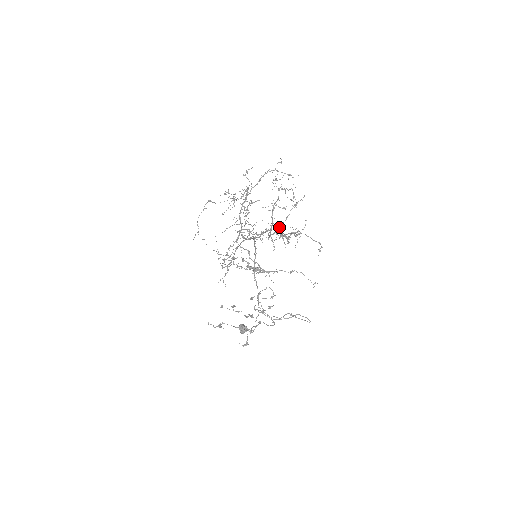
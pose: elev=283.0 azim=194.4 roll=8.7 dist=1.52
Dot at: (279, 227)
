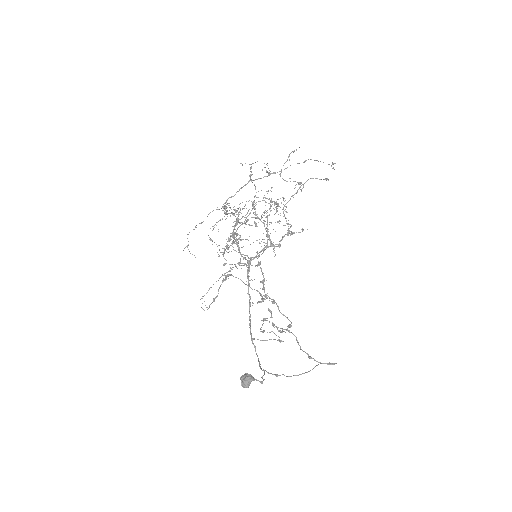
Dot at: occluded
